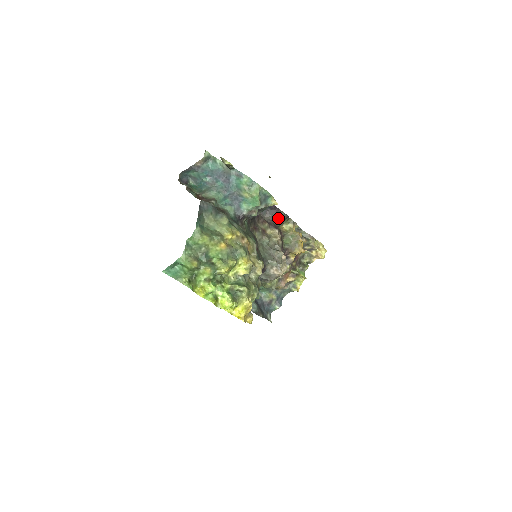
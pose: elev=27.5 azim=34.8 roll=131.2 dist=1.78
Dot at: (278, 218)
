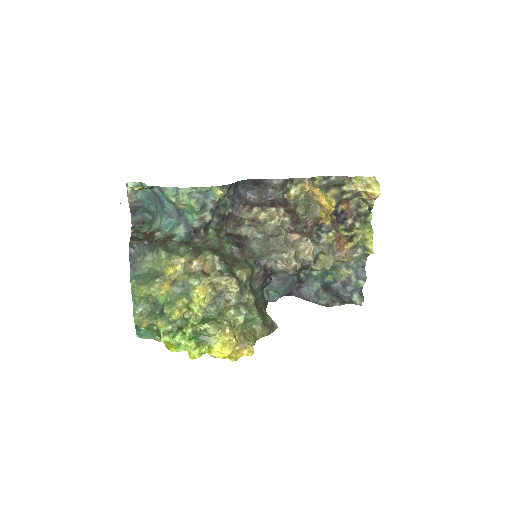
Dot at: (273, 190)
